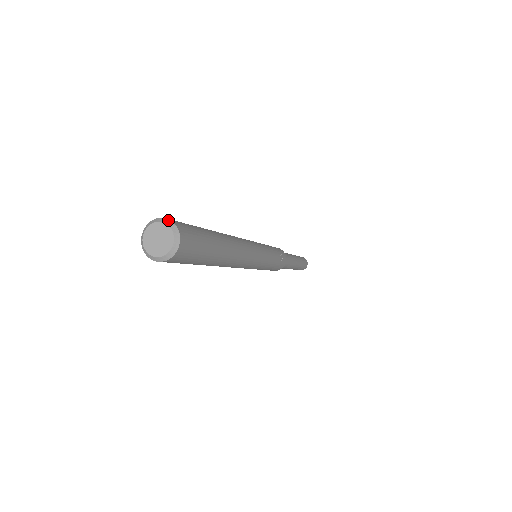
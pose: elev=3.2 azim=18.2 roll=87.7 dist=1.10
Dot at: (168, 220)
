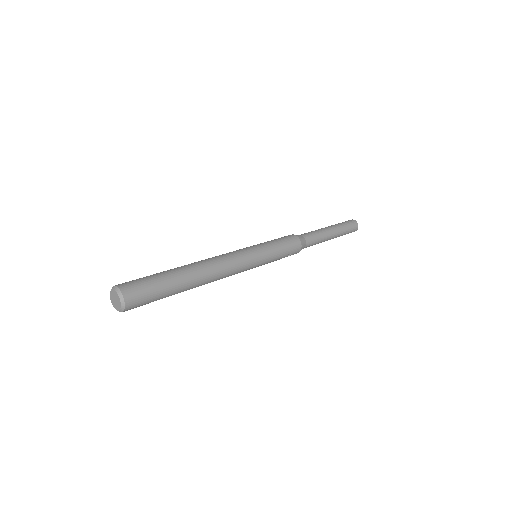
Dot at: (123, 298)
